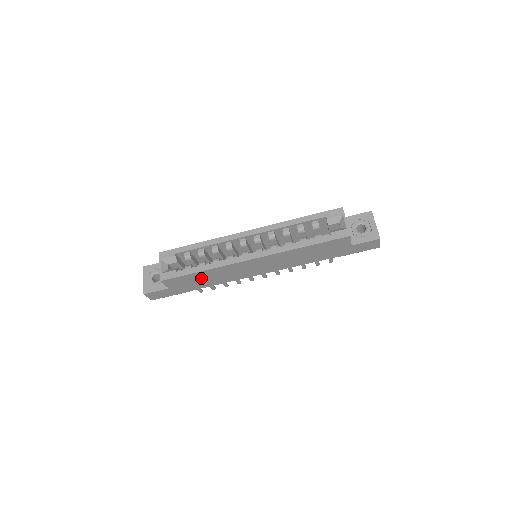
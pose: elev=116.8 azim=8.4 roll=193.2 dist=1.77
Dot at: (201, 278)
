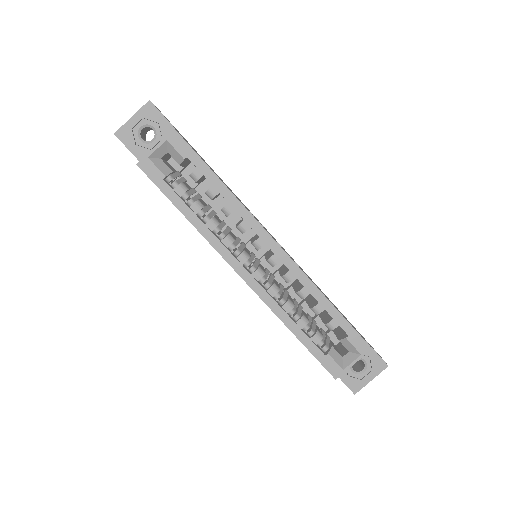
Dot at: occluded
